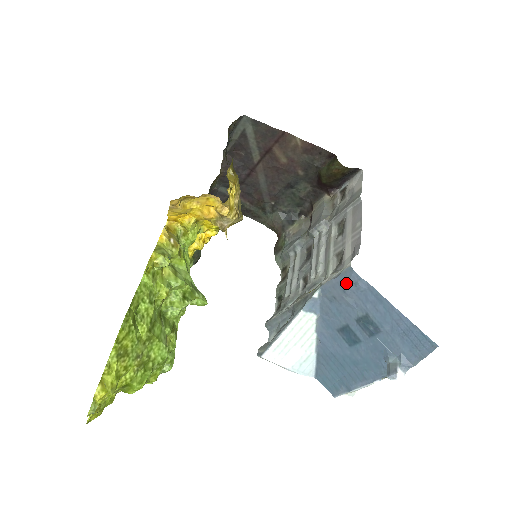
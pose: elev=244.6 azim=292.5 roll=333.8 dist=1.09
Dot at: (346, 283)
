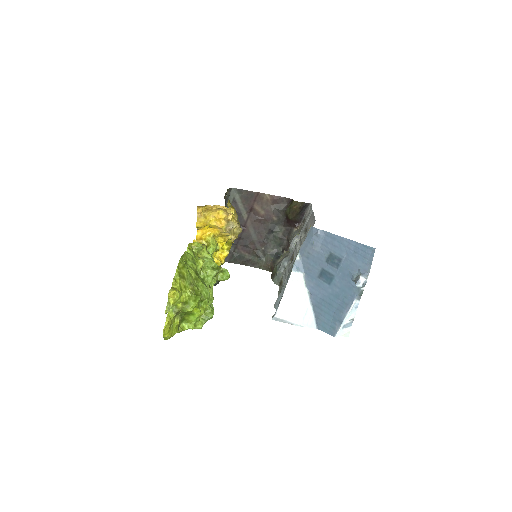
Dot at: (312, 238)
